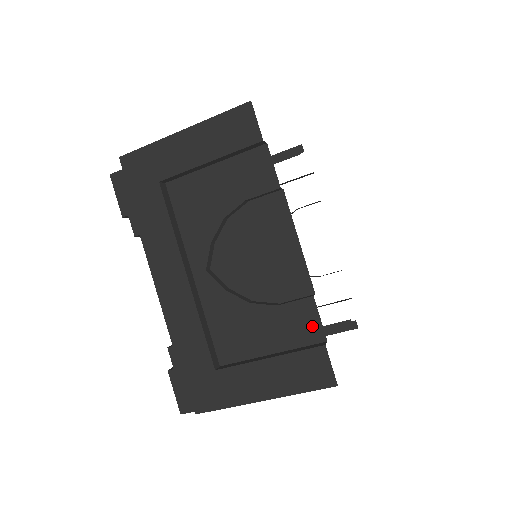
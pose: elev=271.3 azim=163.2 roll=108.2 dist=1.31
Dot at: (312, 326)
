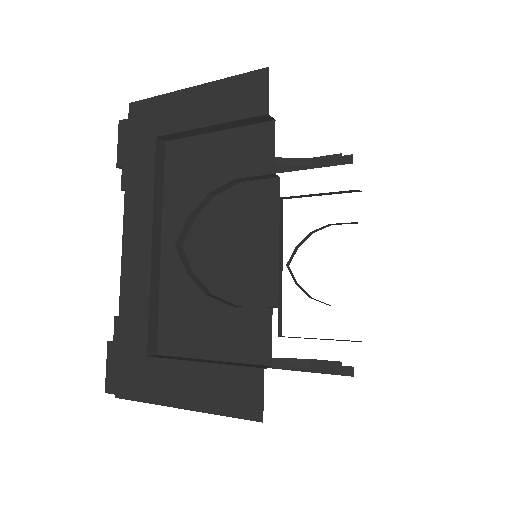
Dot at: (261, 342)
